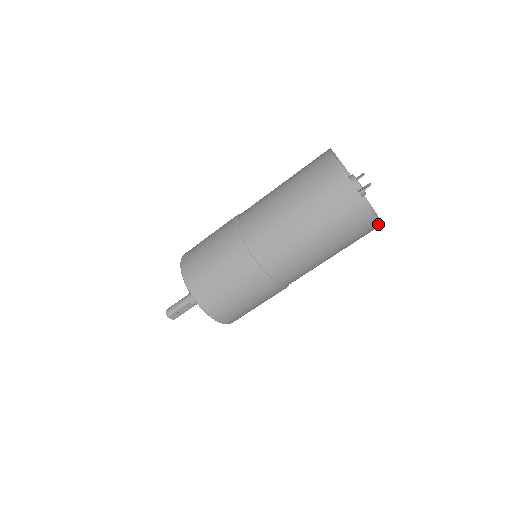
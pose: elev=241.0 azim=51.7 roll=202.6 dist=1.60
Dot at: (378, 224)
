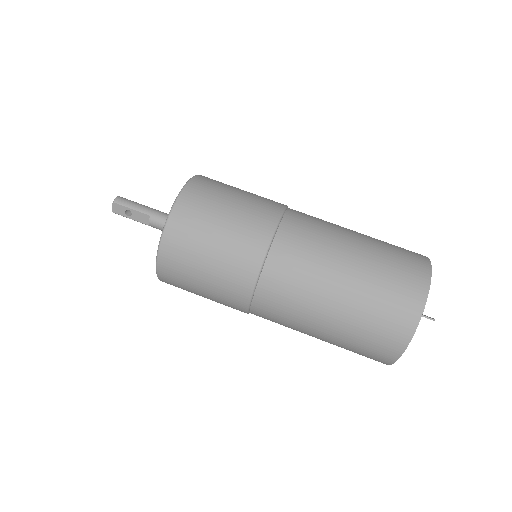
Dot at: (393, 359)
